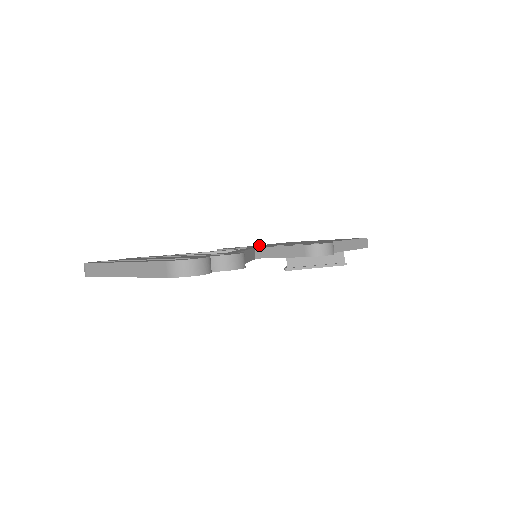
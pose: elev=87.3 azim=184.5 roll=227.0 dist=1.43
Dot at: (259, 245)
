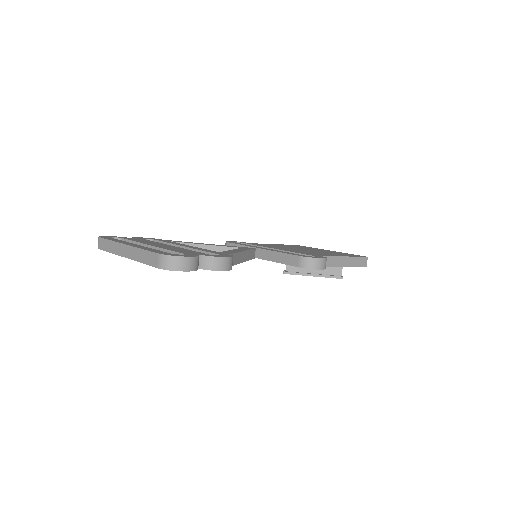
Dot at: (267, 244)
